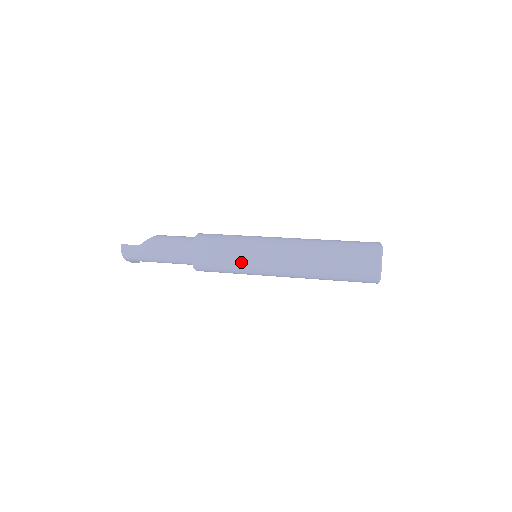
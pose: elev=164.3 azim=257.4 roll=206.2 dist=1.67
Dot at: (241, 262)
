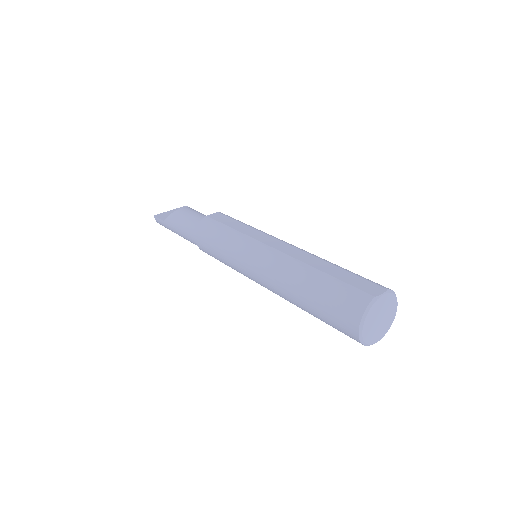
Dot at: (233, 268)
